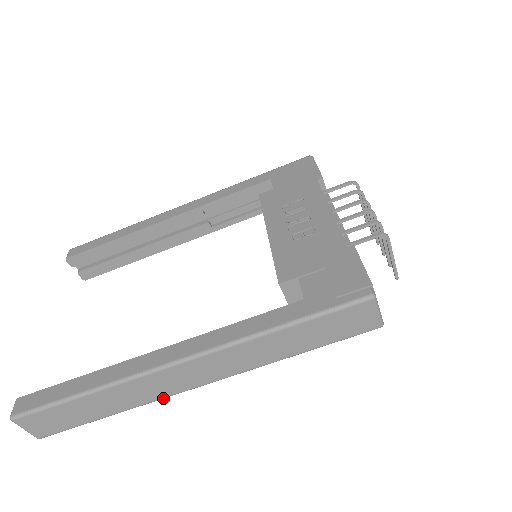
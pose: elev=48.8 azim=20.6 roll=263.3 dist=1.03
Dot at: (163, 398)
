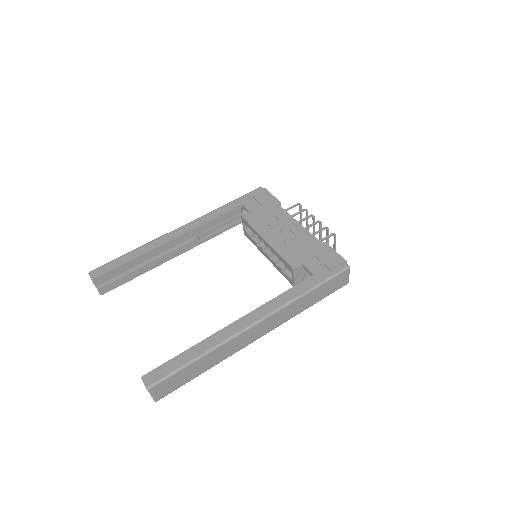
Dot at: occluded
